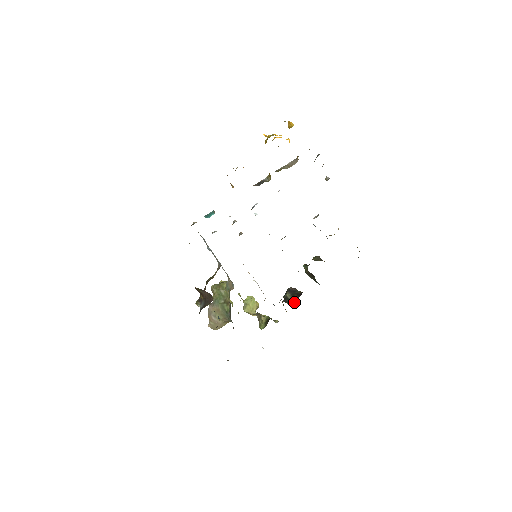
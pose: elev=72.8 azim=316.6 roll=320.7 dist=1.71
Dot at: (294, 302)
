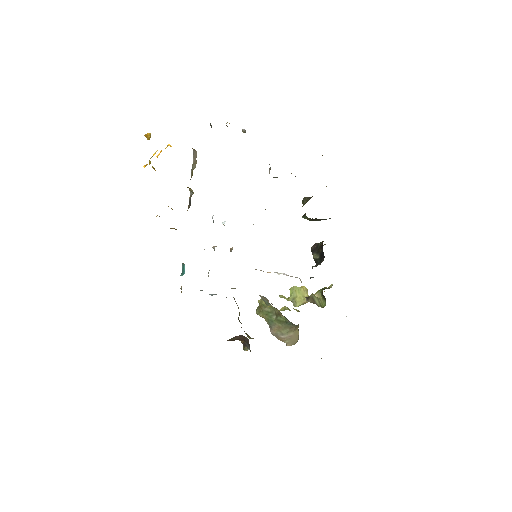
Dot at: (323, 258)
